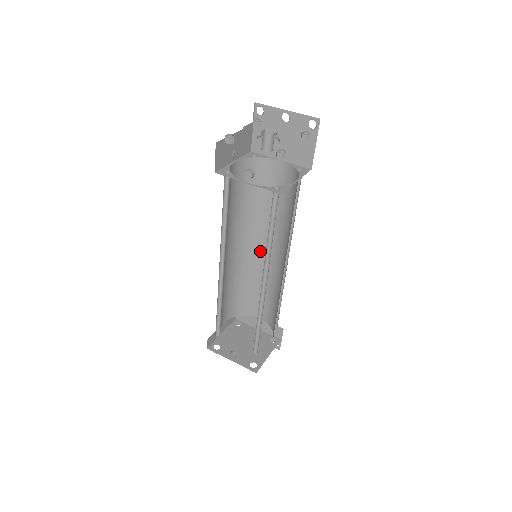
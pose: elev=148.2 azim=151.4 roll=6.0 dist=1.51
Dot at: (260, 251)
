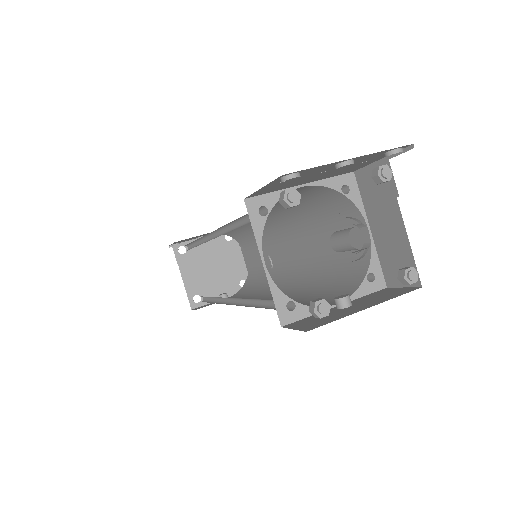
Dot at: occluded
